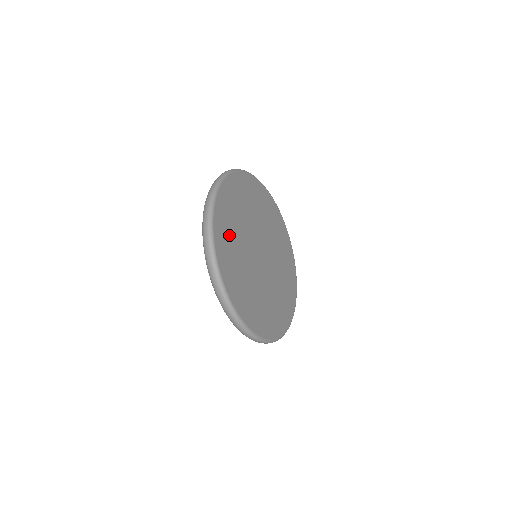
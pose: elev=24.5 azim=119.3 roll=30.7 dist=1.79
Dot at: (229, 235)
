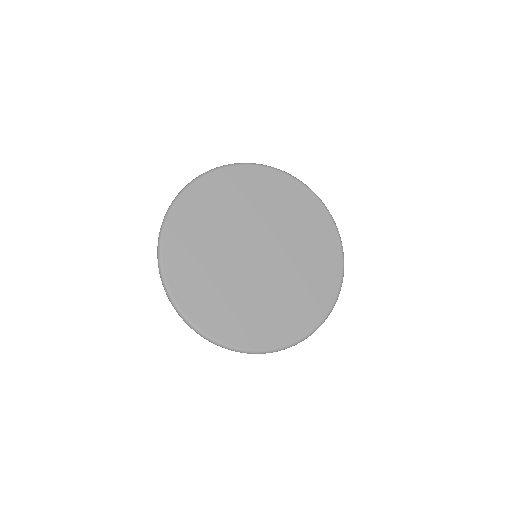
Dot at: (196, 228)
